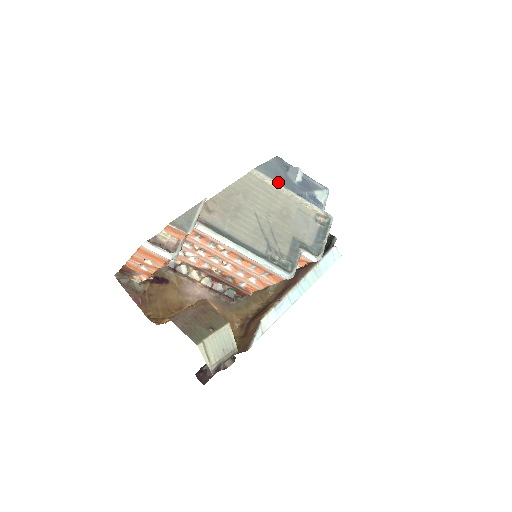
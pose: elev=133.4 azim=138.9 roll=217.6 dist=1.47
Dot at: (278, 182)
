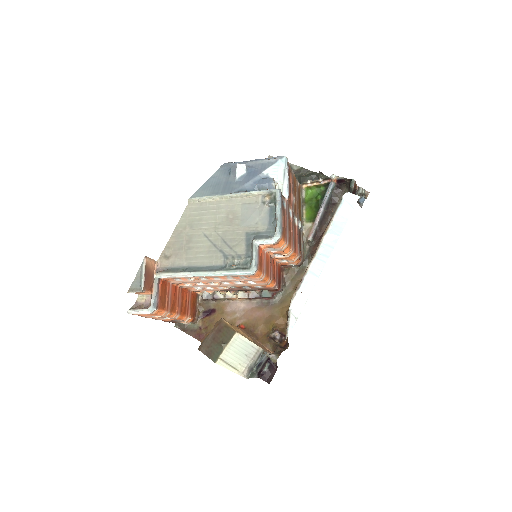
Dot at: (214, 195)
